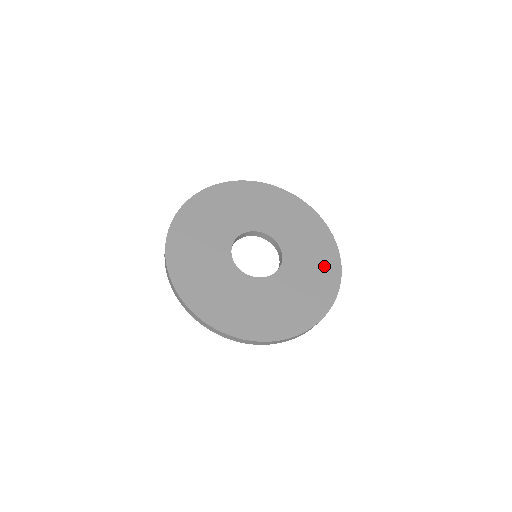
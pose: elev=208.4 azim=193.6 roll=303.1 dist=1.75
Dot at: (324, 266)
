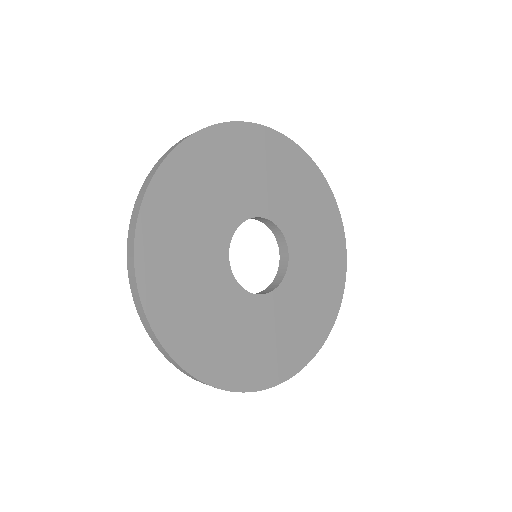
Dot at: (322, 212)
